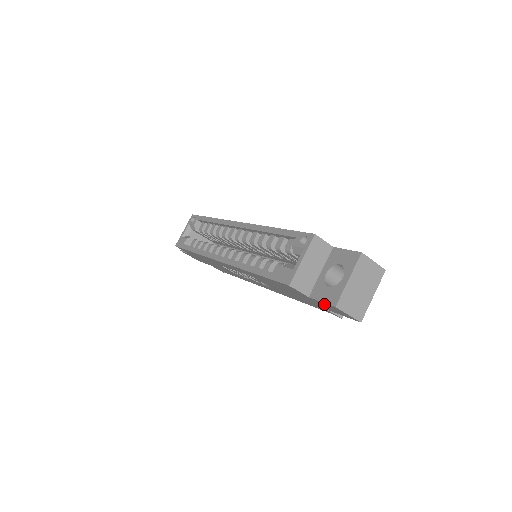
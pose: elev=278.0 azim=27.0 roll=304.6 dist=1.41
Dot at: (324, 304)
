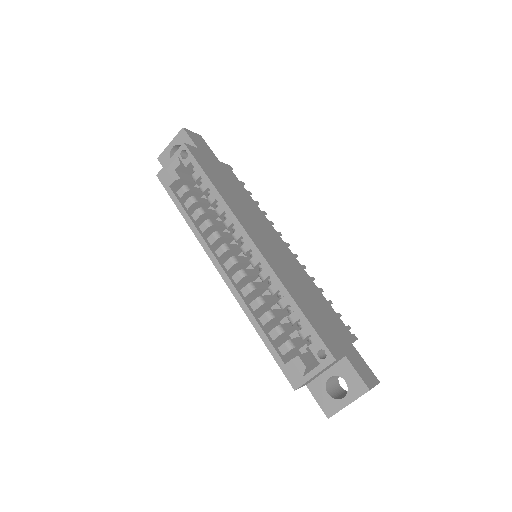
Dot at: occluded
